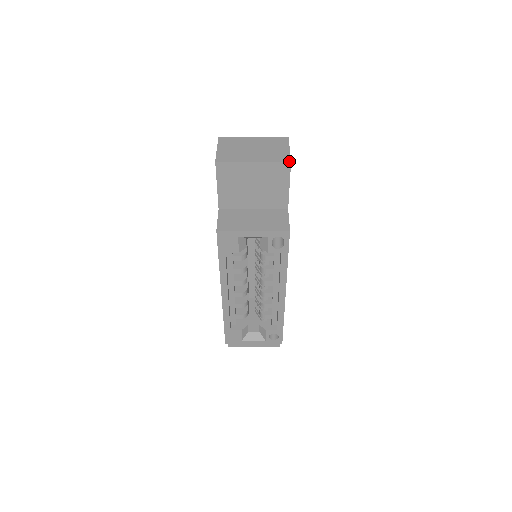
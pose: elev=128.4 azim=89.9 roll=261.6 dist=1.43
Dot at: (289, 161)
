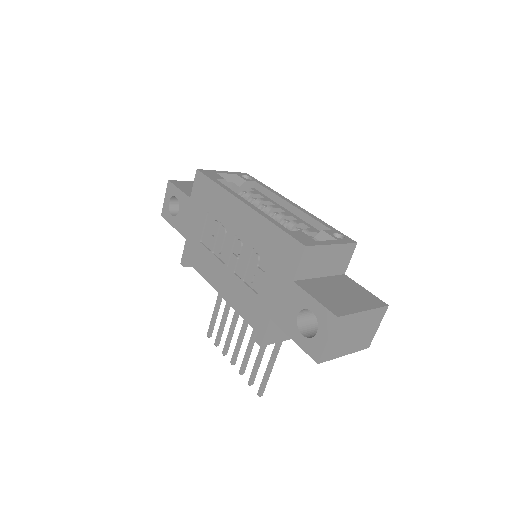
Dot at: occluded
